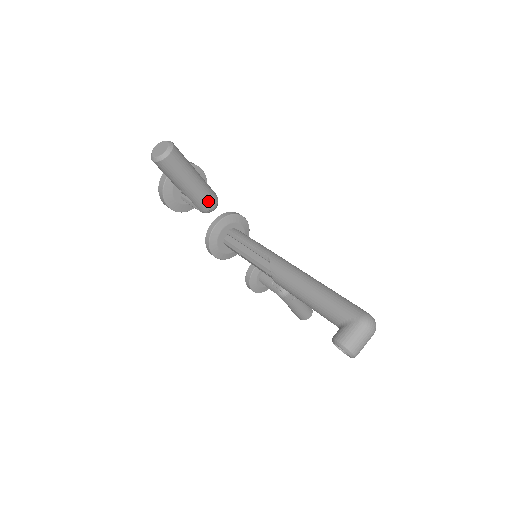
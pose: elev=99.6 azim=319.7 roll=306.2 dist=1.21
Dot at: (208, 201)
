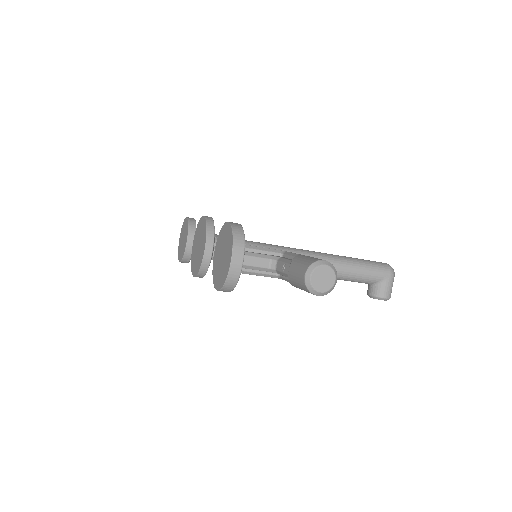
Dot at: occluded
